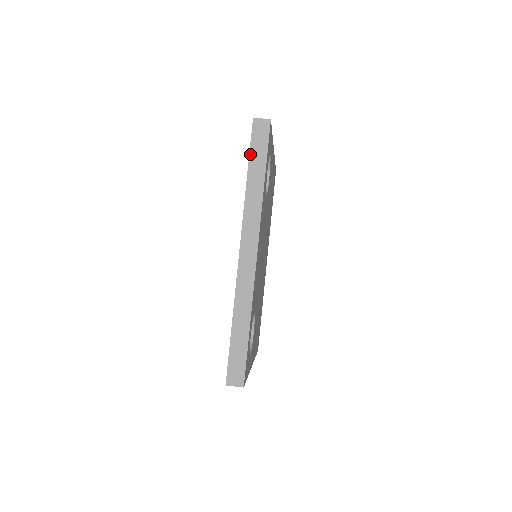
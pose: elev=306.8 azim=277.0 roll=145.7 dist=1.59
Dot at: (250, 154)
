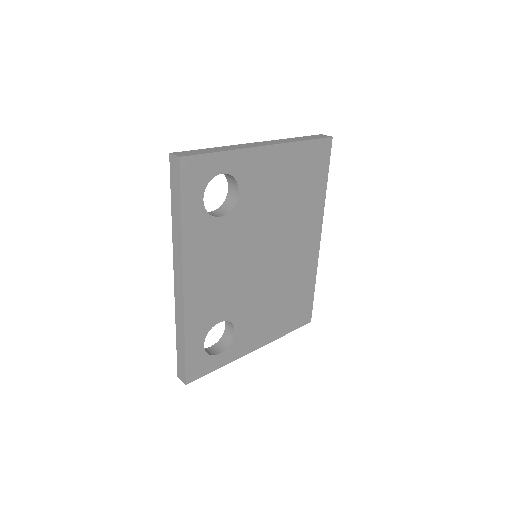
Dot at: (171, 191)
